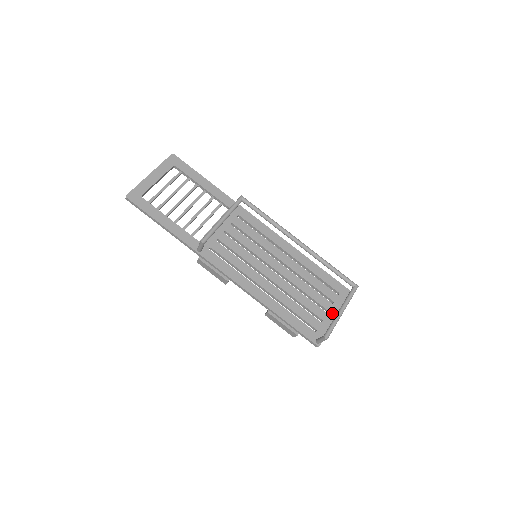
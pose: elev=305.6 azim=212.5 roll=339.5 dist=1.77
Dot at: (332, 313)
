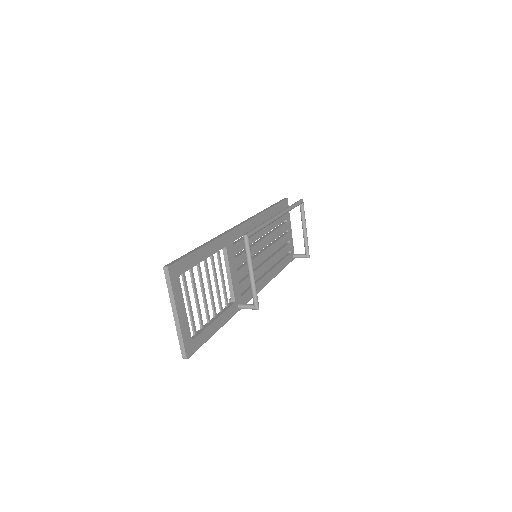
Dot at: (289, 229)
